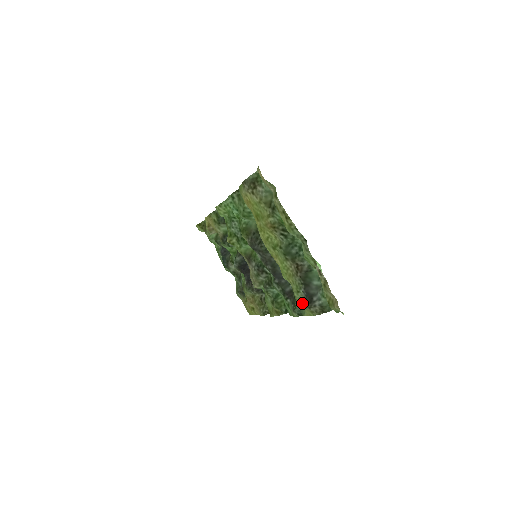
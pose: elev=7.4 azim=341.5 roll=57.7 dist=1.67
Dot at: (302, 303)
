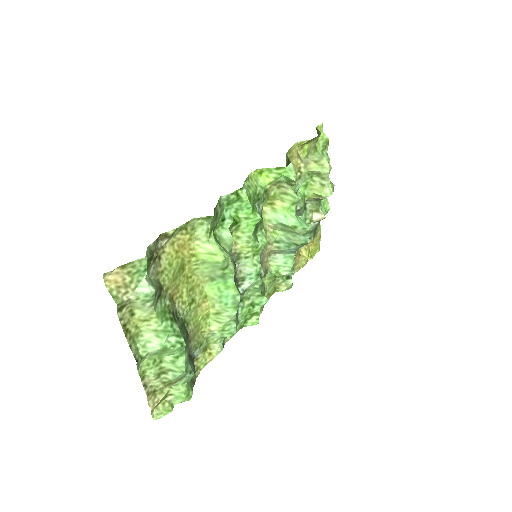
Dot at: (199, 353)
